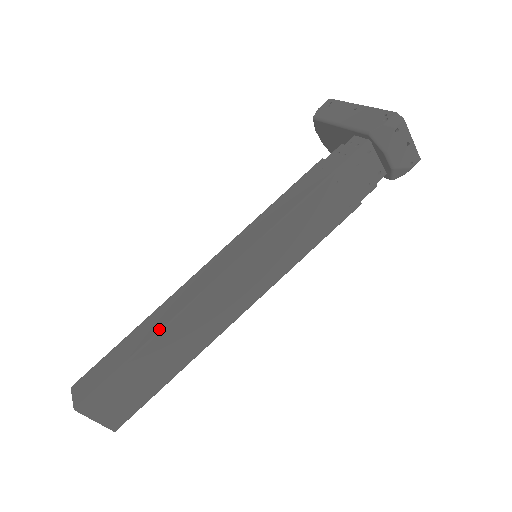
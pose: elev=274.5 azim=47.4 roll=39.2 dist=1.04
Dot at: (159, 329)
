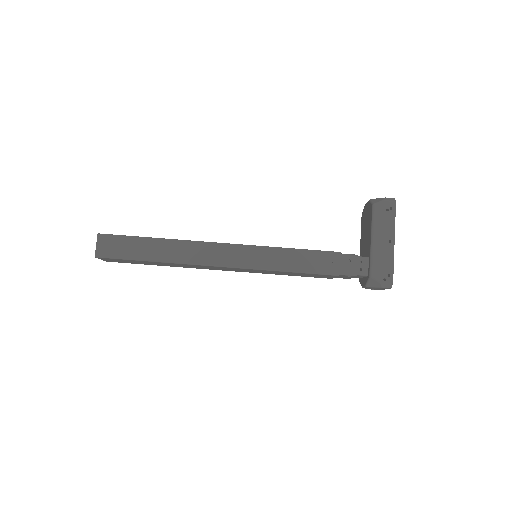
Dot at: (172, 261)
